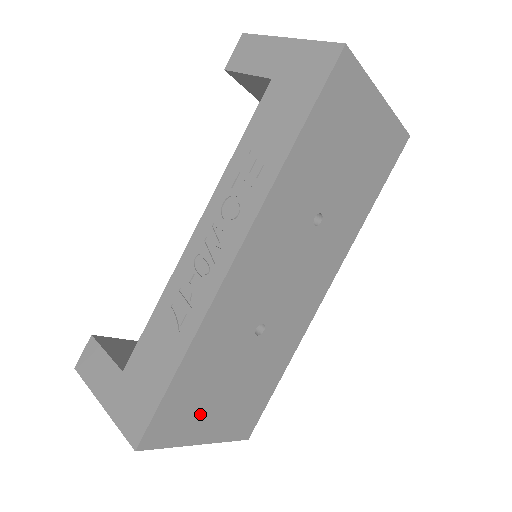
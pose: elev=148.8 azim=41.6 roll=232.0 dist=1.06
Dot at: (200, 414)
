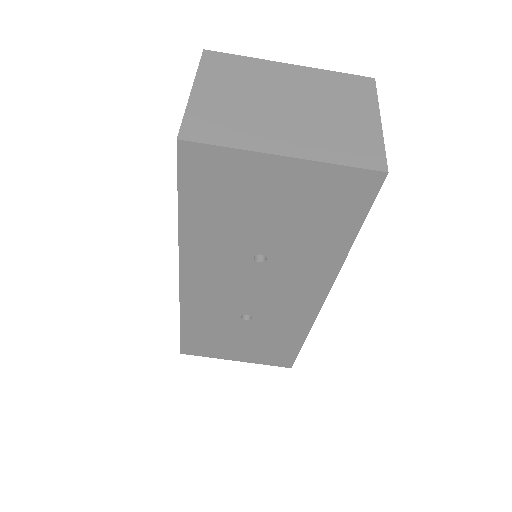
Dot at: (223, 348)
